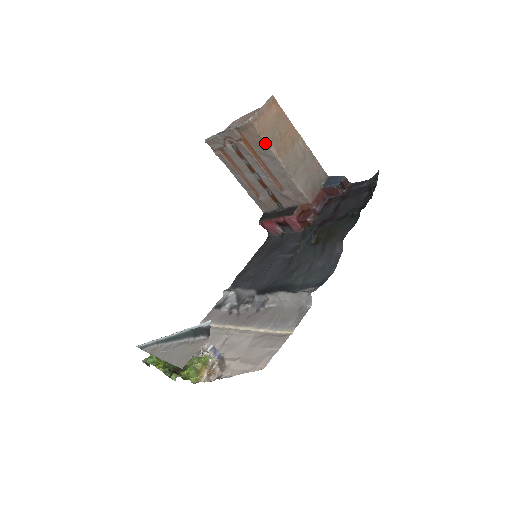
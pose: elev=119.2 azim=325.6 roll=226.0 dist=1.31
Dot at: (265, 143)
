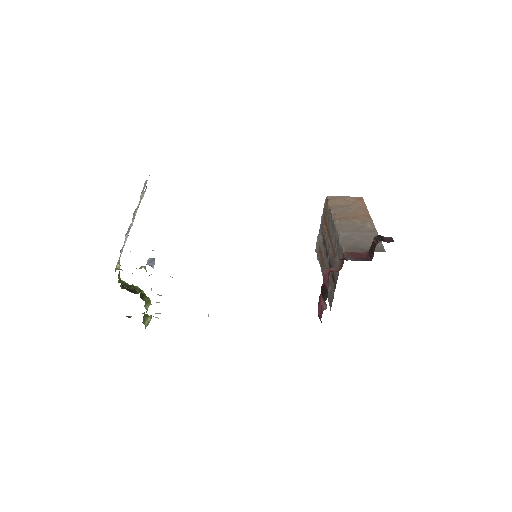
Dot at: (330, 211)
